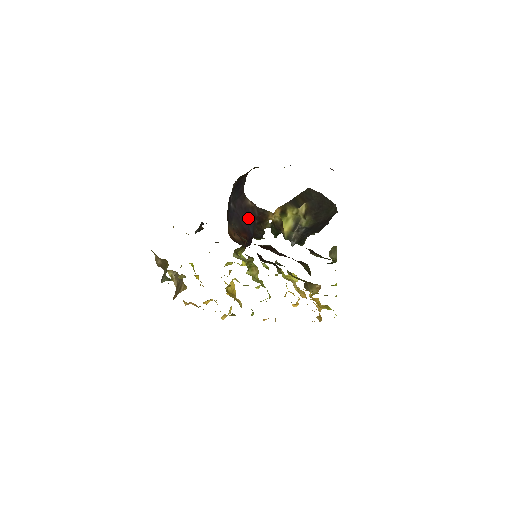
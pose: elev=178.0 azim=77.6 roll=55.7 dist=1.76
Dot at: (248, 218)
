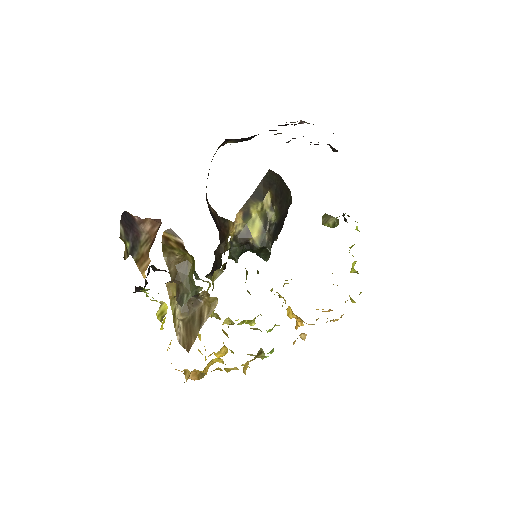
Dot at: occluded
